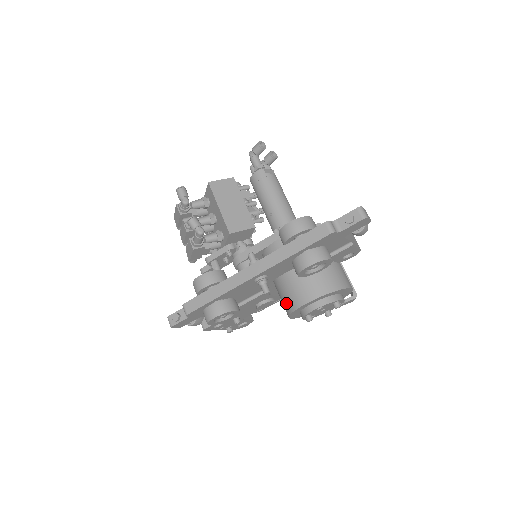
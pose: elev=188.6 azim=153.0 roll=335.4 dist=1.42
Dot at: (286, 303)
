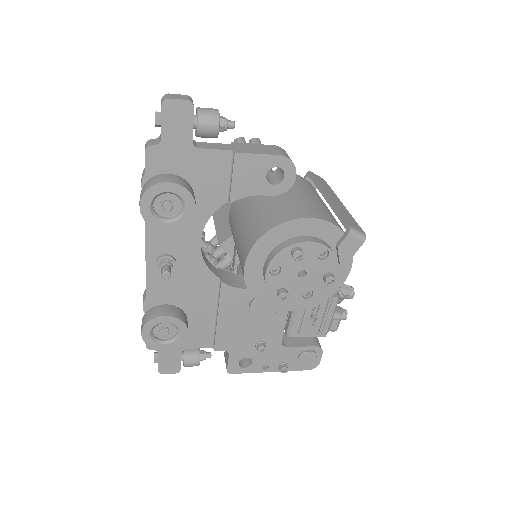
Dot at: occluded
